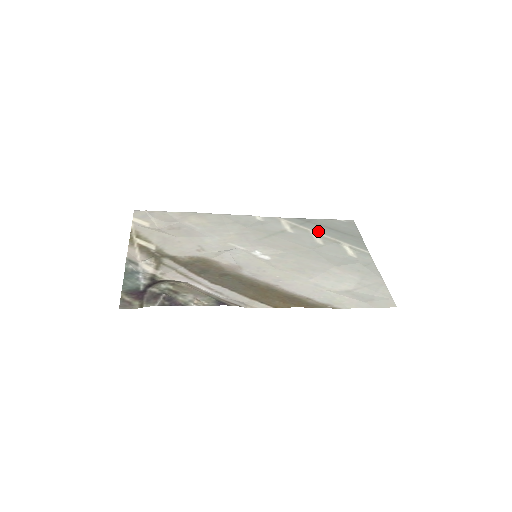
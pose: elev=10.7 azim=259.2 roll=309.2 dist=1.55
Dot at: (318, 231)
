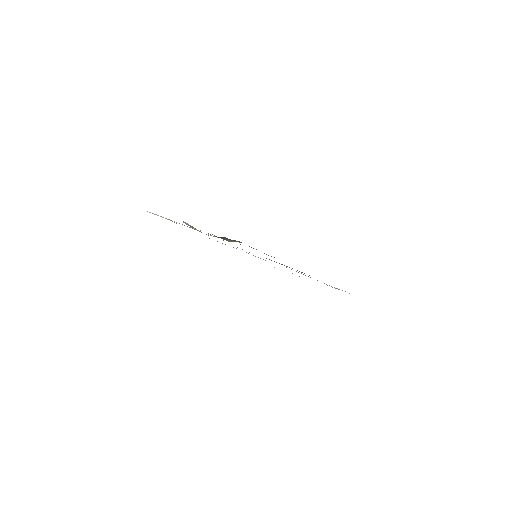
Dot at: occluded
